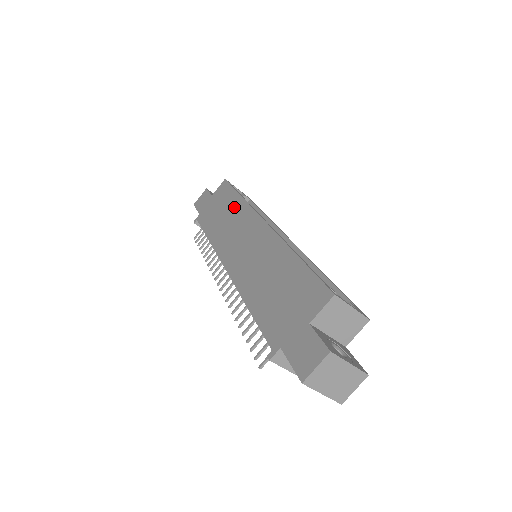
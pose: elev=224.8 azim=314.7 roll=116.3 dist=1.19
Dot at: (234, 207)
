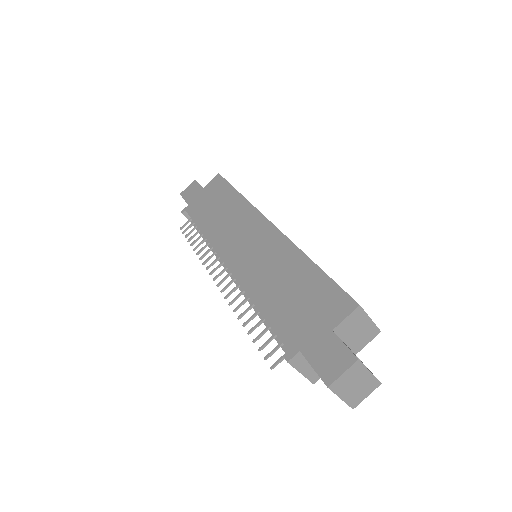
Dot at: (233, 204)
